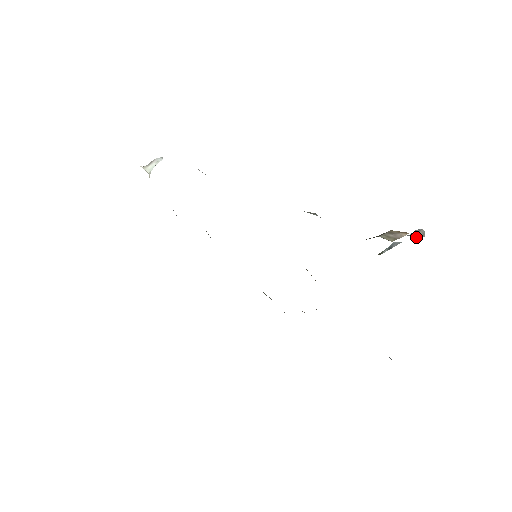
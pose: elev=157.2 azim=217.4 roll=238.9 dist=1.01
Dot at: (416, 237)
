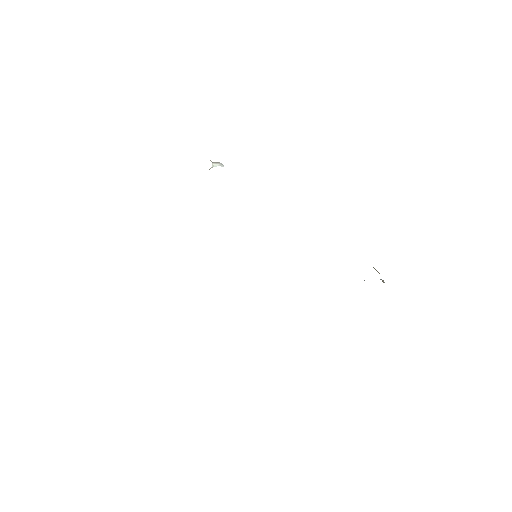
Dot at: (382, 280)
